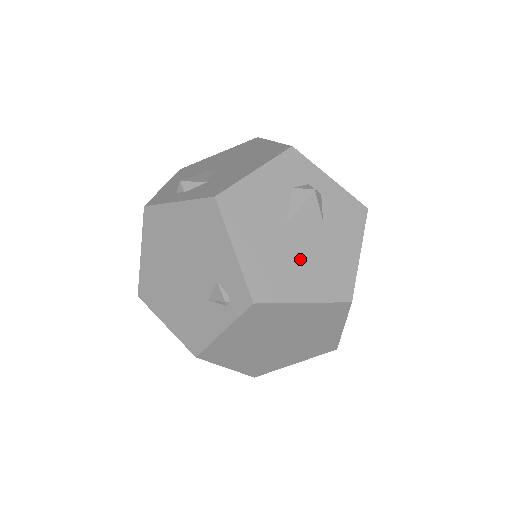
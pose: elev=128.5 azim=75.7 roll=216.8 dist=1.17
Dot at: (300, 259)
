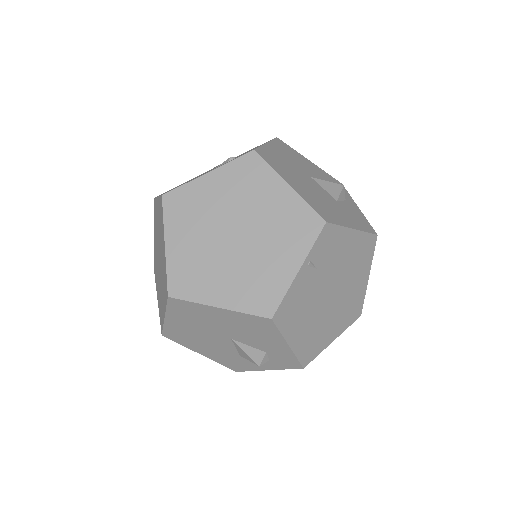
Dot at: (305, 183)
